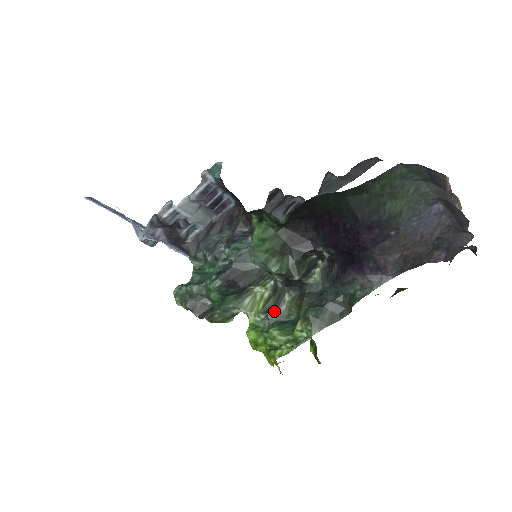
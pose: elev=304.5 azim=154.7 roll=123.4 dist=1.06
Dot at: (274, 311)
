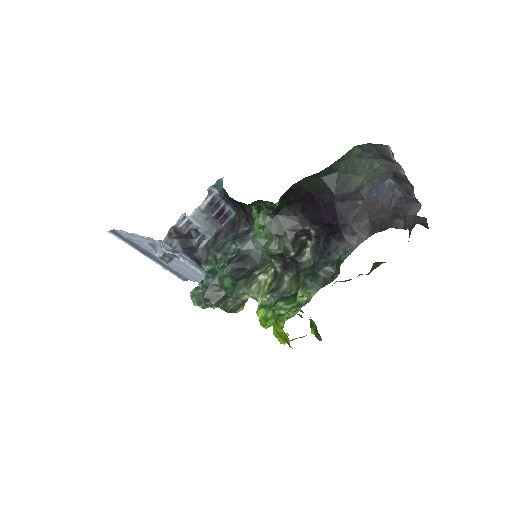
Dot at: (277, 290)
